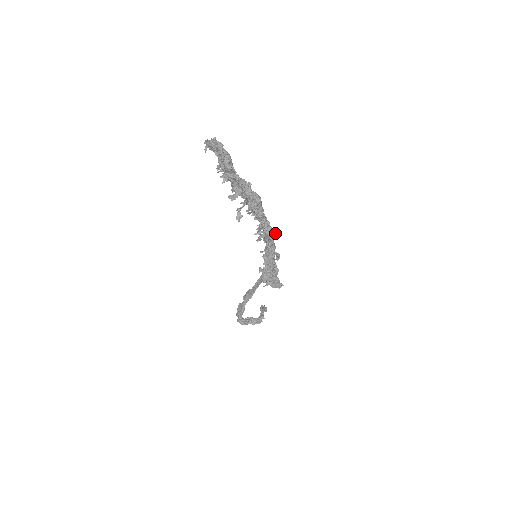
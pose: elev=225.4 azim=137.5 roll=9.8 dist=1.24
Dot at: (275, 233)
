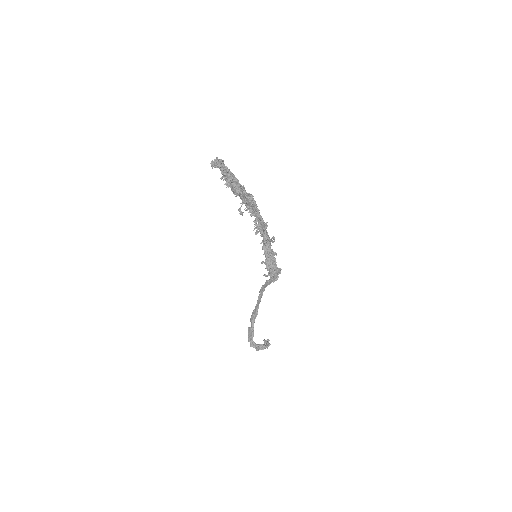
Dot at: (267, 222)
